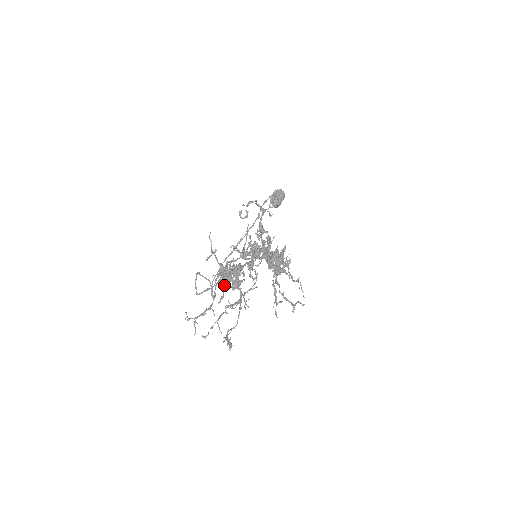
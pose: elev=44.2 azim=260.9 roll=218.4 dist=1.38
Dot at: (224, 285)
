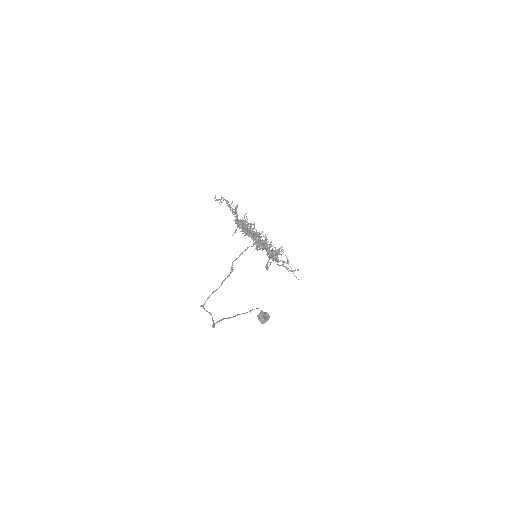
Dot at: (237, 225)
